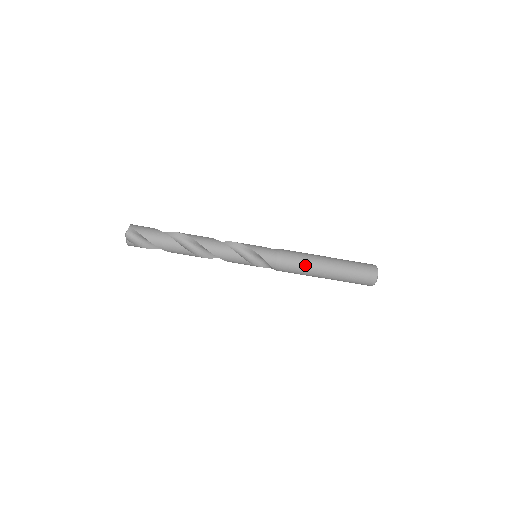
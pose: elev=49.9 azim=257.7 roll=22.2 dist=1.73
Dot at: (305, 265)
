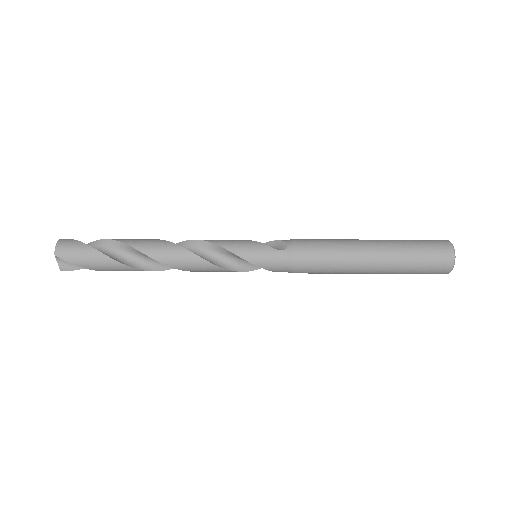
Dot at: (332, 271)
